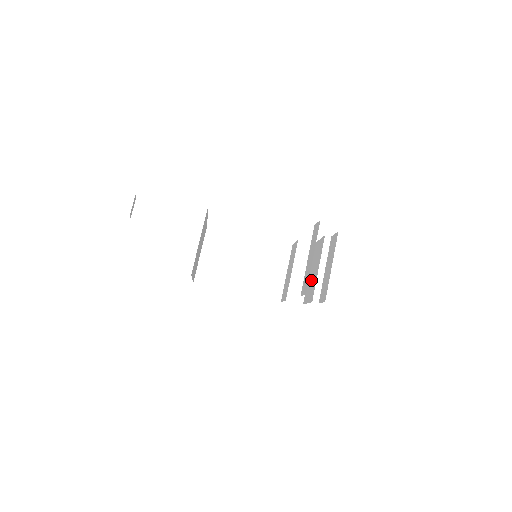
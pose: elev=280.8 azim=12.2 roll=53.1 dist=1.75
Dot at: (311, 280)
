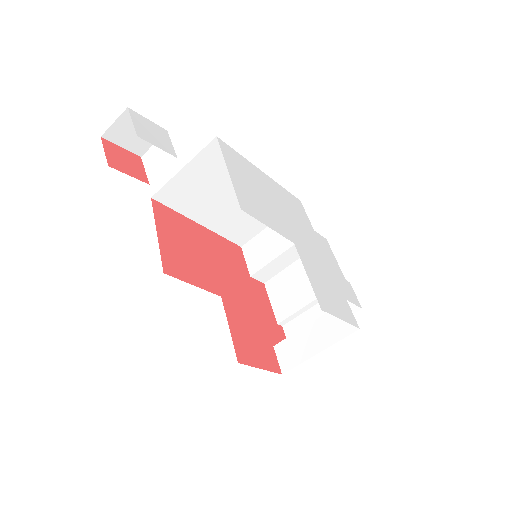
Dot at: (292, 286)
